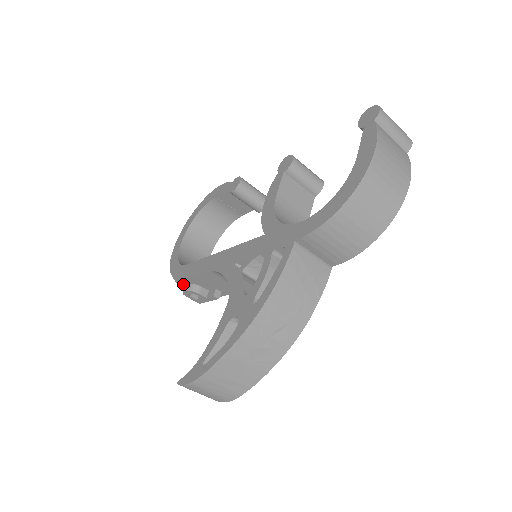
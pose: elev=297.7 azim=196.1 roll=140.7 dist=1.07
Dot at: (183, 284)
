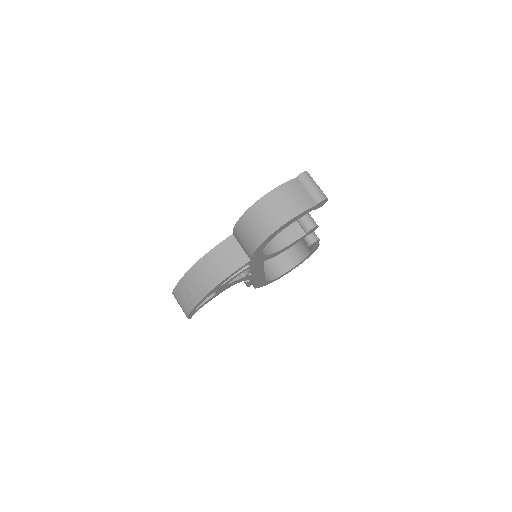
Dot at: occluded
